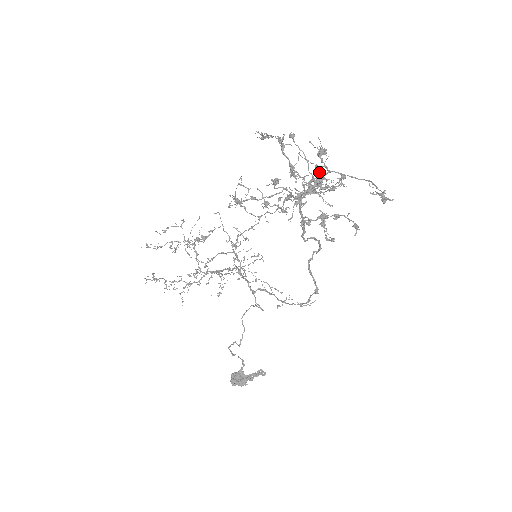
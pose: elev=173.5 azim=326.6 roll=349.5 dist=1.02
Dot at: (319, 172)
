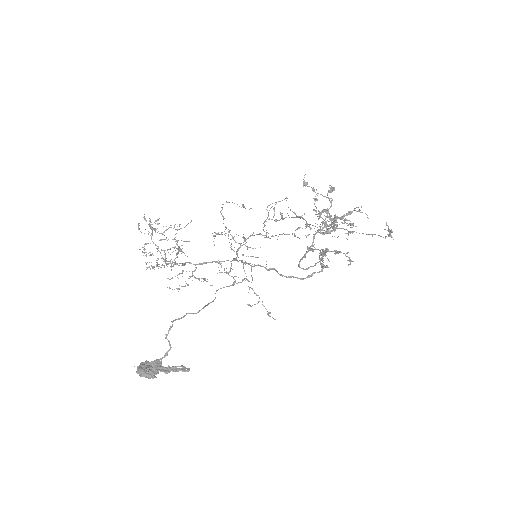
Dot at: occluded
